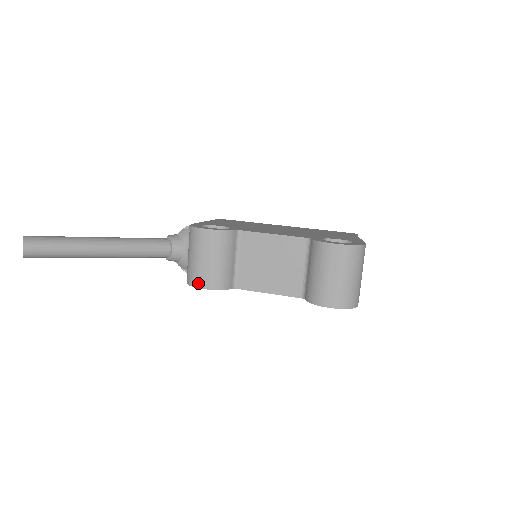
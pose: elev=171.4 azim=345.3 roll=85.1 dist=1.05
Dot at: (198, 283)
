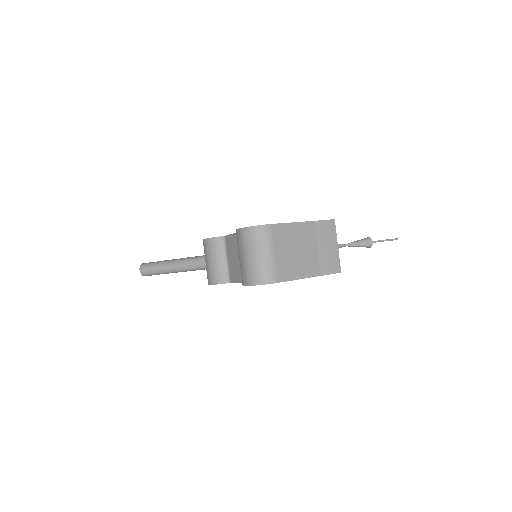
Dot at: (208, 281)
